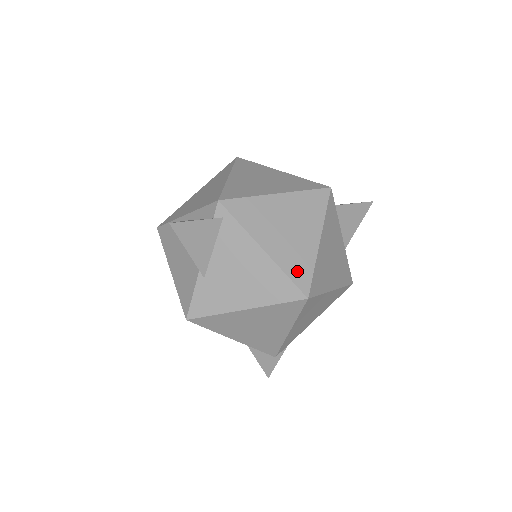
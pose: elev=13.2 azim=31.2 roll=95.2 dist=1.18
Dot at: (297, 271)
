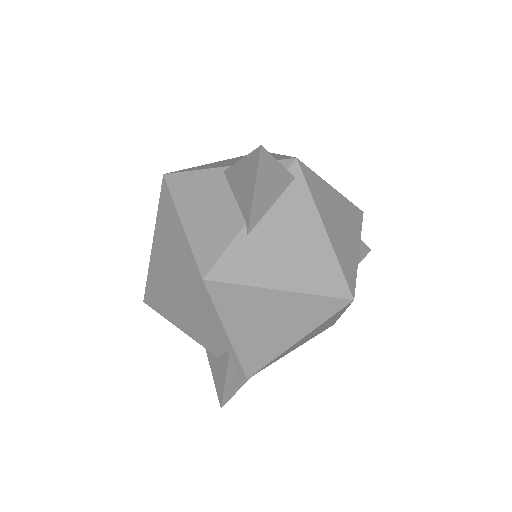
Dot at: (347, 268)
